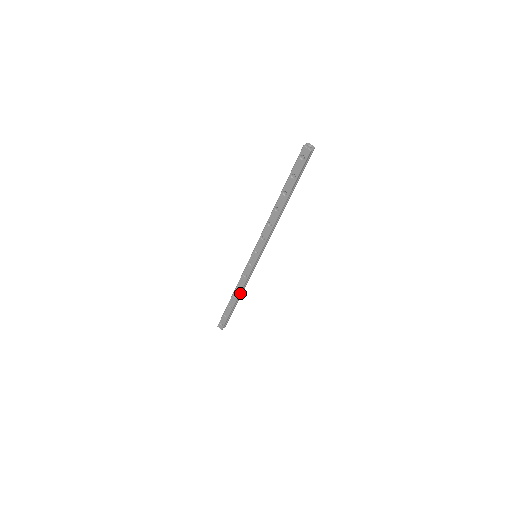
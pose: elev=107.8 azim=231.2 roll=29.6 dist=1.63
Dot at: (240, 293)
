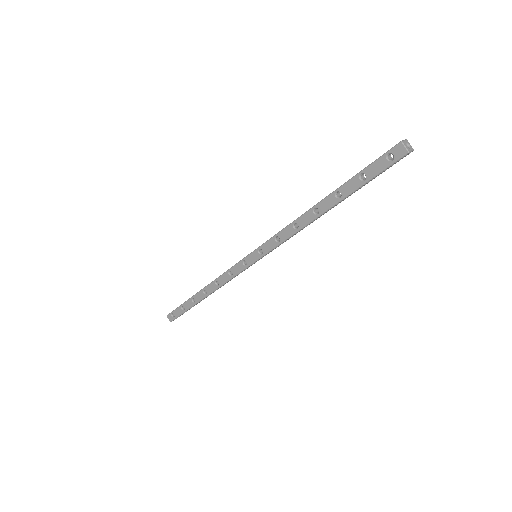
Dot at: occluded
